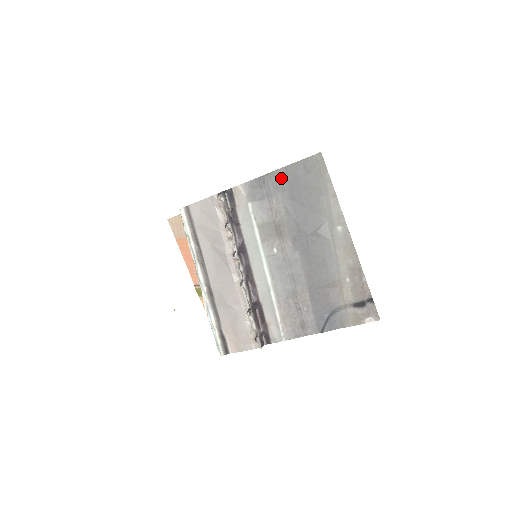
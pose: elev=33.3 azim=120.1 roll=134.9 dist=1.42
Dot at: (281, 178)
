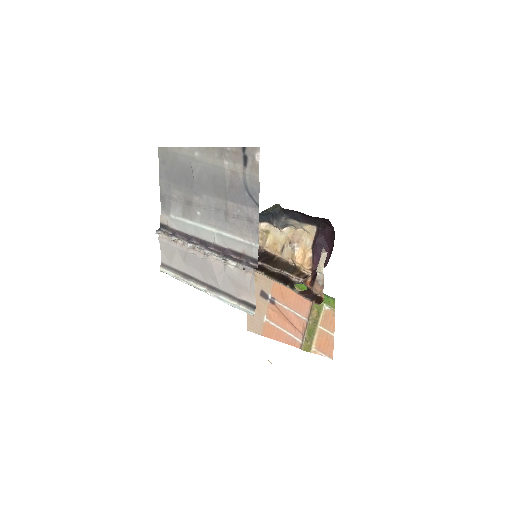
Dot at: (164, 183)
